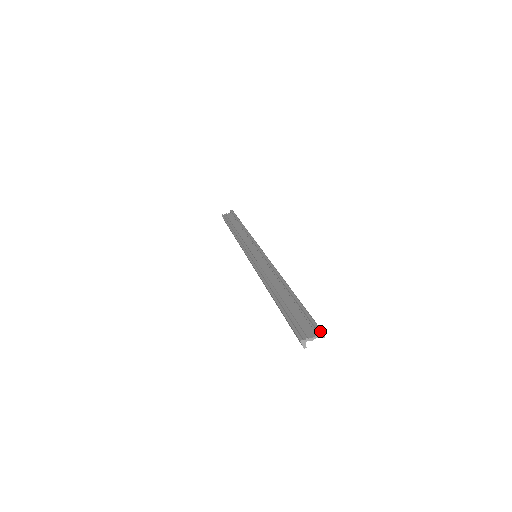
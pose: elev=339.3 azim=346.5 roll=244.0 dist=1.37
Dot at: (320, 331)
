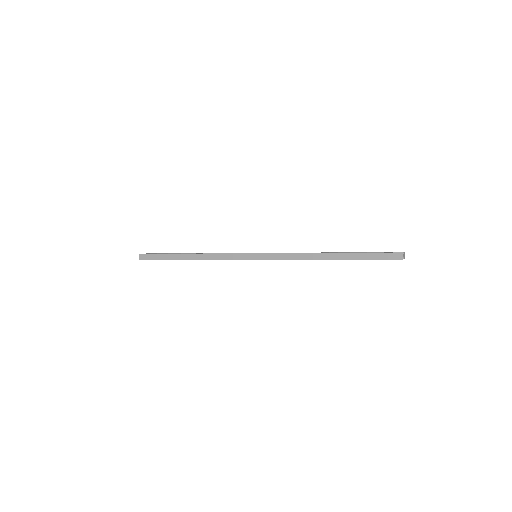
Dot at: (404, 253)
